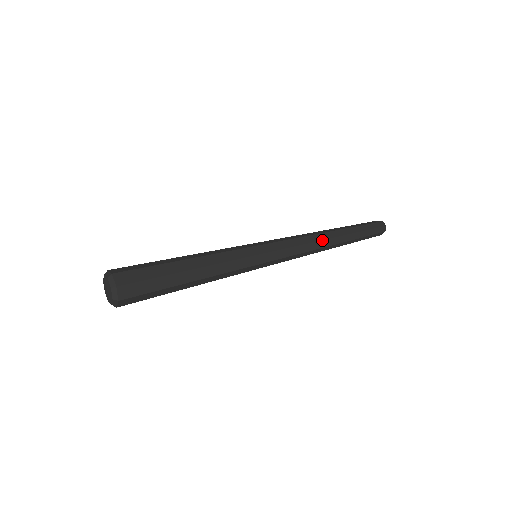
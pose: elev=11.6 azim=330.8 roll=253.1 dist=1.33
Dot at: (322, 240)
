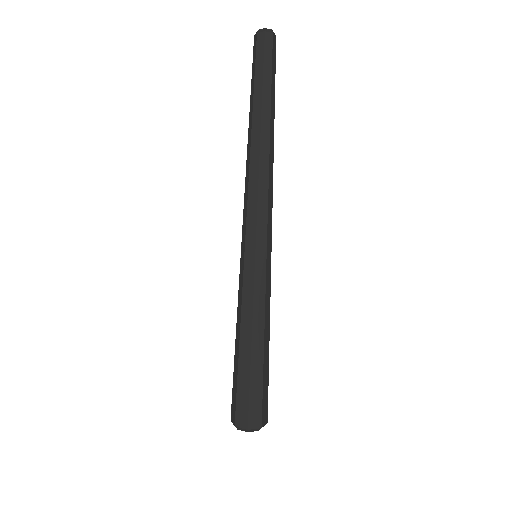
Dot at: (273, 162)
